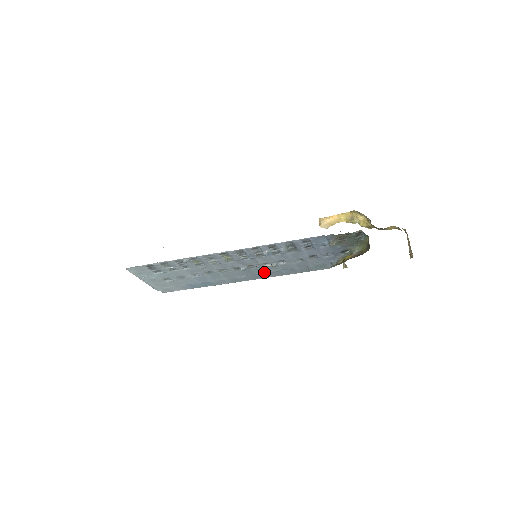
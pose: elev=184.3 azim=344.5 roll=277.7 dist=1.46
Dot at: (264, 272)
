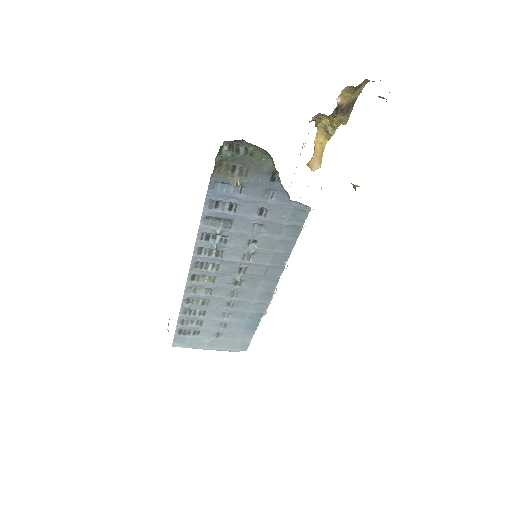
Dot at: (266, 267)
